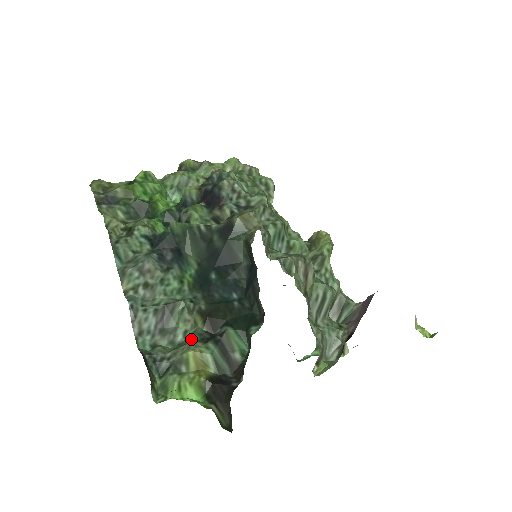
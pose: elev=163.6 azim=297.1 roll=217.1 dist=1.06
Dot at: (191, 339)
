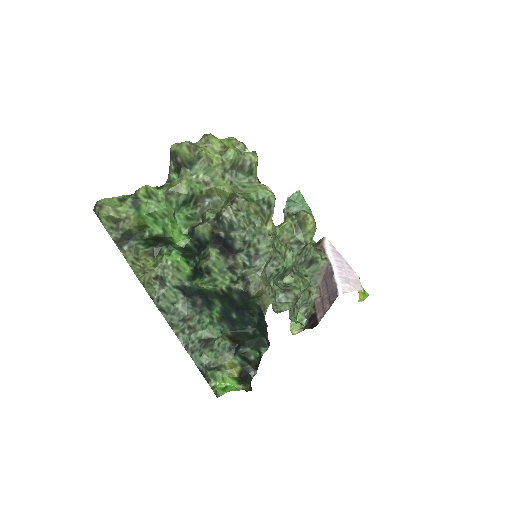
Dot at: (224, 352)
